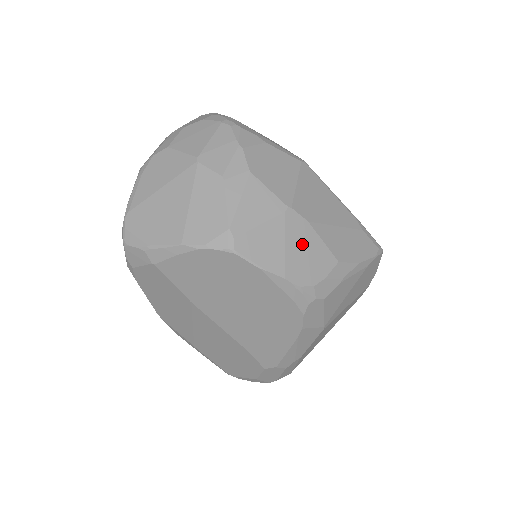
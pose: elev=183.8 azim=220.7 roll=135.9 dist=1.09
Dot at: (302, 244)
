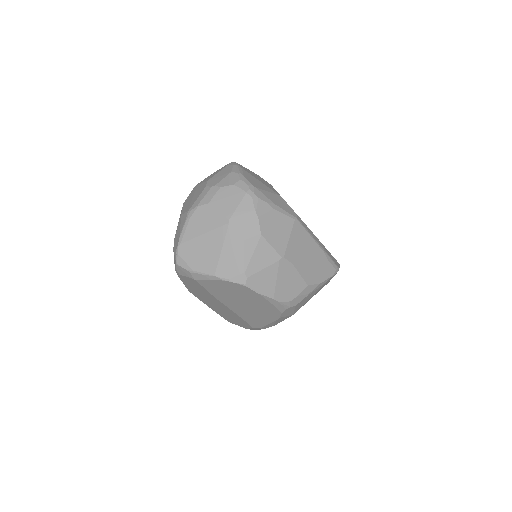
Dot at: (287, 278)
